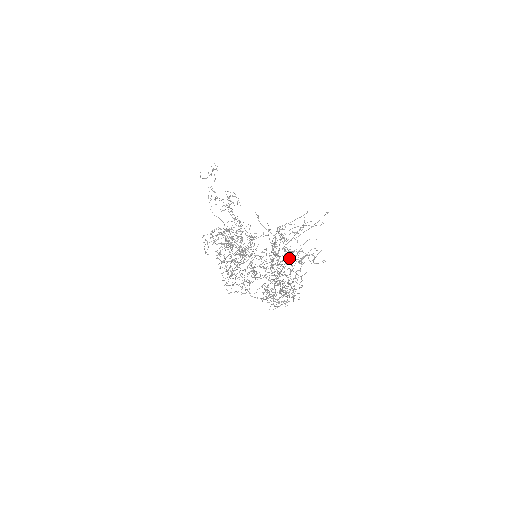
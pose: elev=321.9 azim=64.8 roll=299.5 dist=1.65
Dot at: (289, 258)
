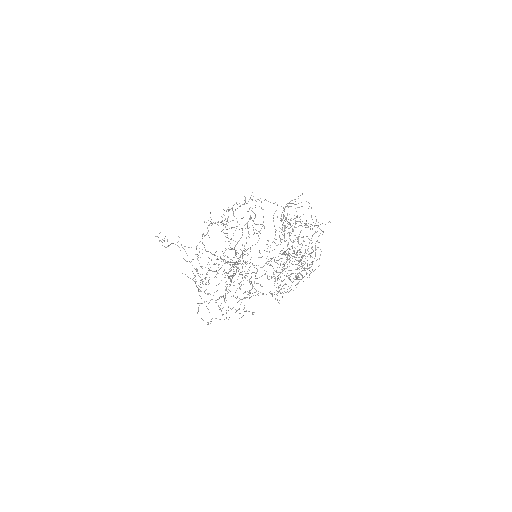
Dot at: occluded
